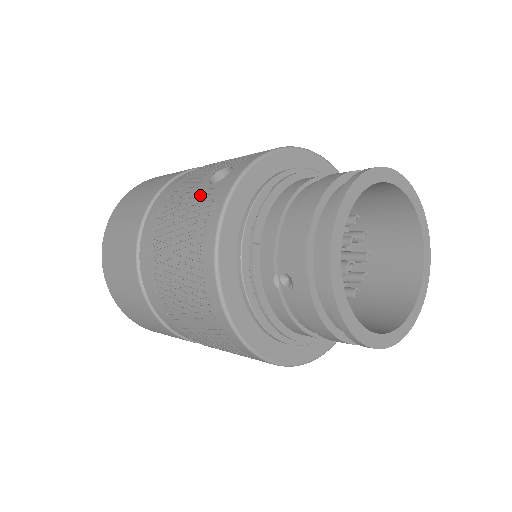
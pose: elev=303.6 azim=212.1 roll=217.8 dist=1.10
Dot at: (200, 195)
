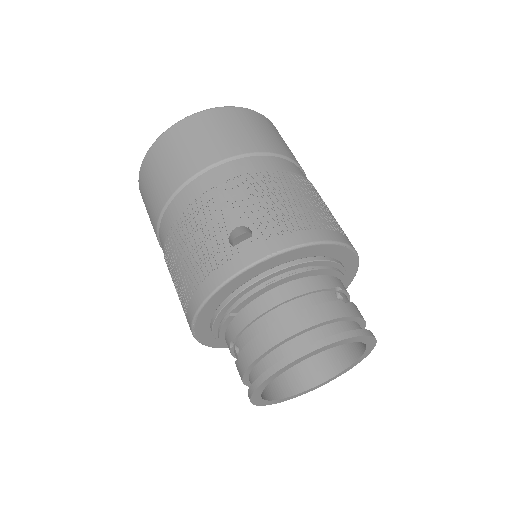
Dot at: (216, 243)
